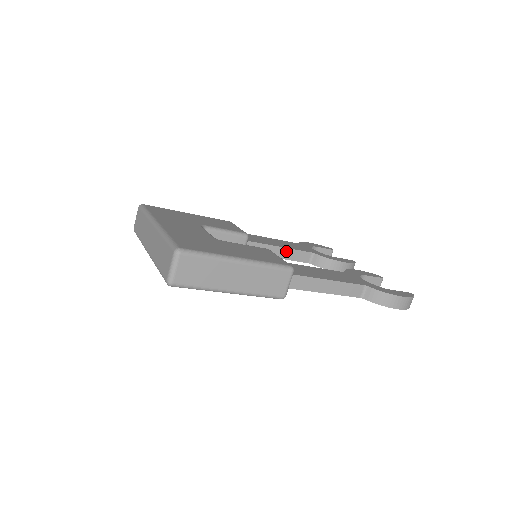
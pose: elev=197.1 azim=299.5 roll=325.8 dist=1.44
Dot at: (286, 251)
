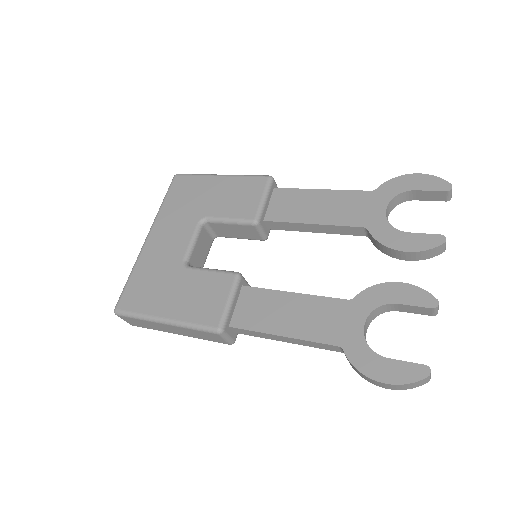
Dot at: (323, 227)
